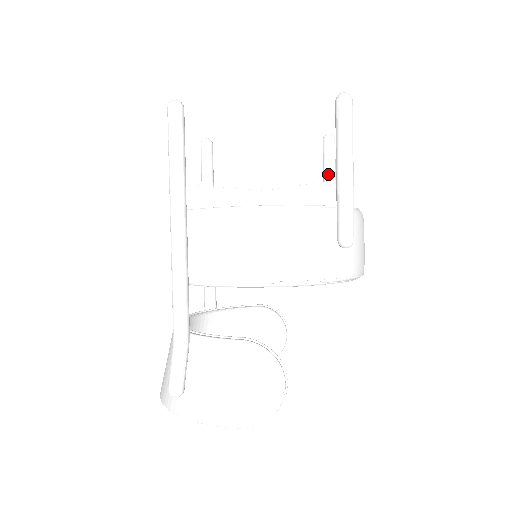
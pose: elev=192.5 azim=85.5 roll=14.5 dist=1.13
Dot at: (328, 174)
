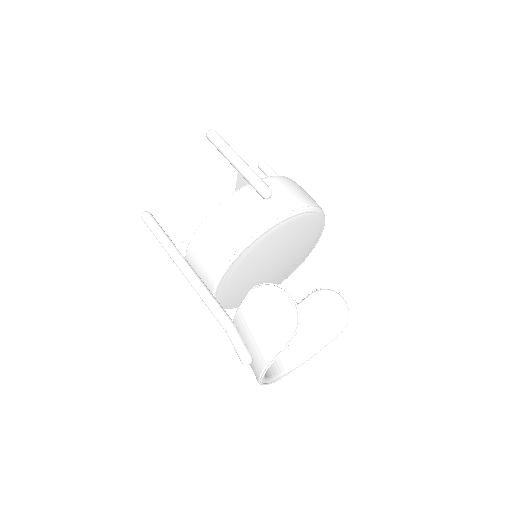
Dot at: occluded
